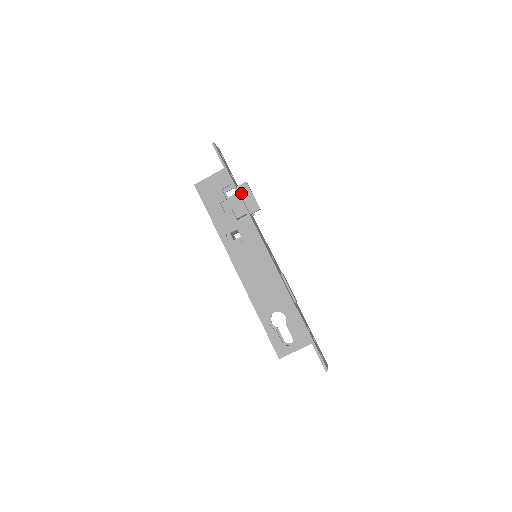
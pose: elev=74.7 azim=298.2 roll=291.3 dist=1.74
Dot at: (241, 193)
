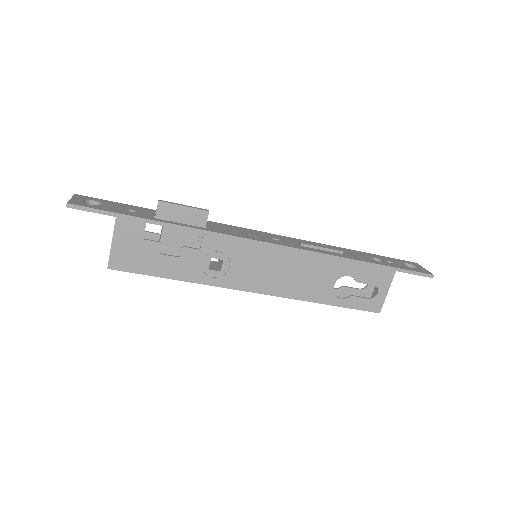
Dot at: (168, 219)
